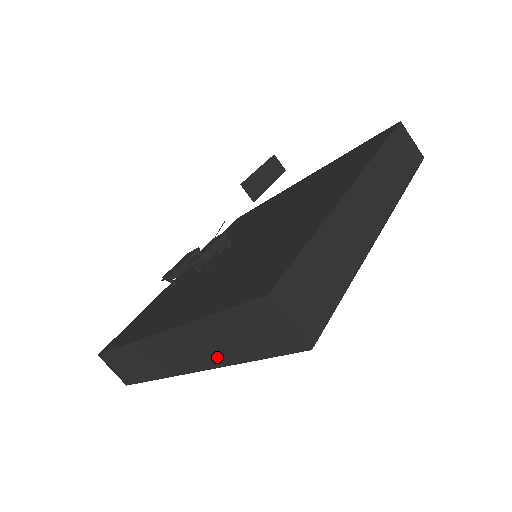
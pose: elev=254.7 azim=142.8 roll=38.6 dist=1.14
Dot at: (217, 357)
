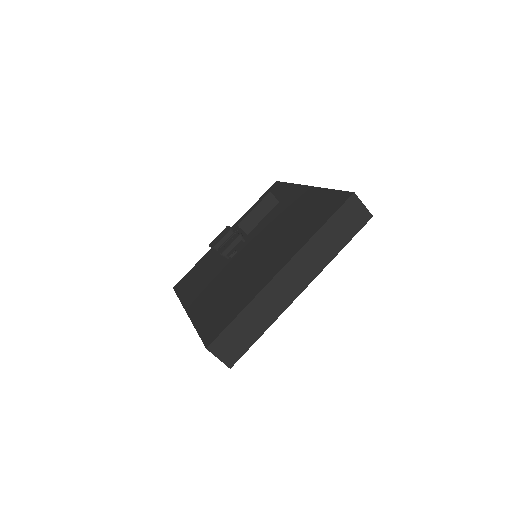
Dot at: occluded
